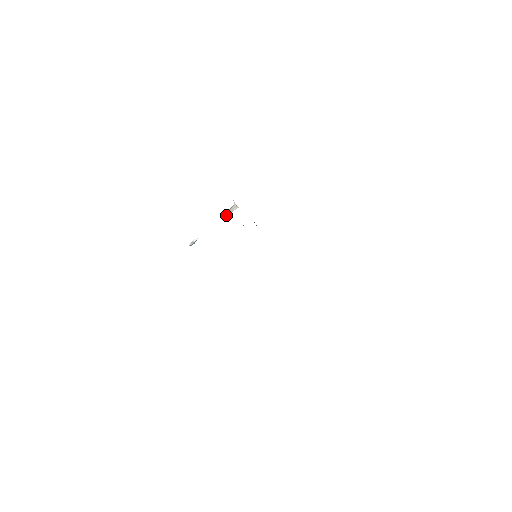
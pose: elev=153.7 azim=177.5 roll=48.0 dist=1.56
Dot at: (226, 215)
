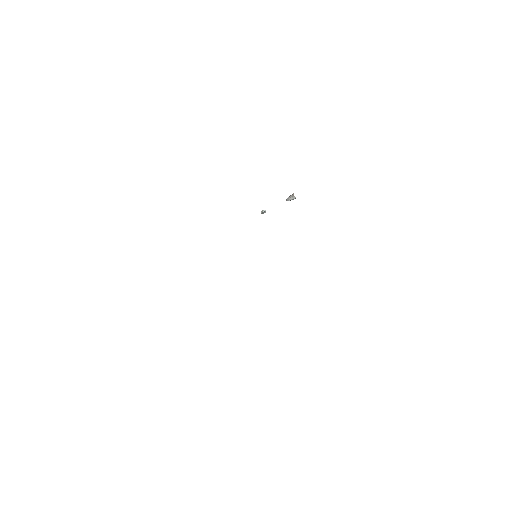
Dot at: (287, 200)
